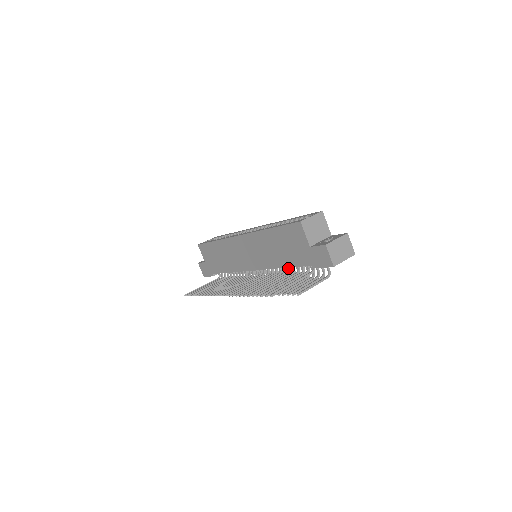
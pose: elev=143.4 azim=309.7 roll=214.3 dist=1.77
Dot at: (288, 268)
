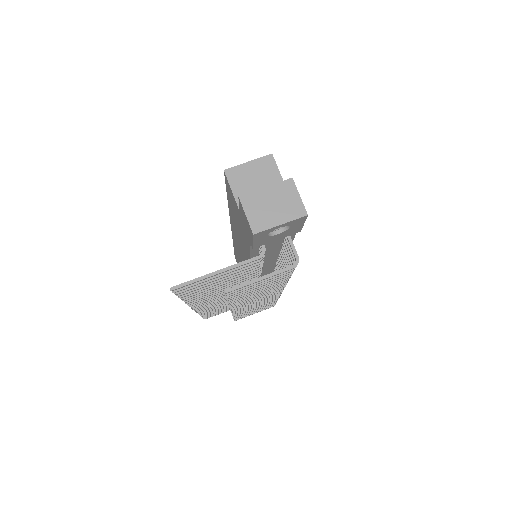
Dot at: occluded
